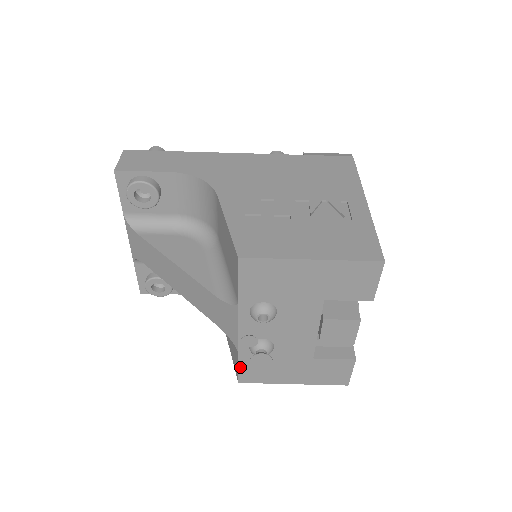
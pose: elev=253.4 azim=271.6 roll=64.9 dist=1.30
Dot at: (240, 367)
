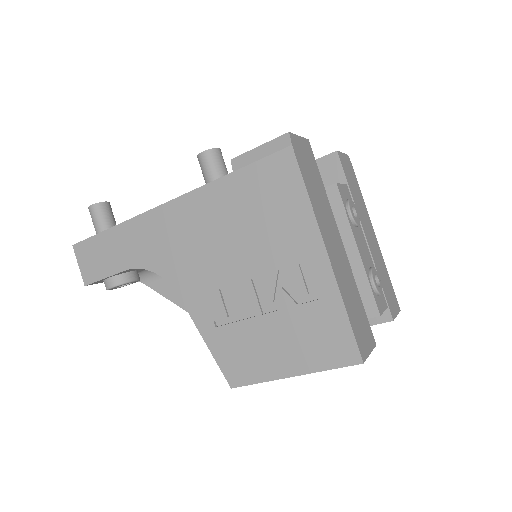
Dot at: occluded
